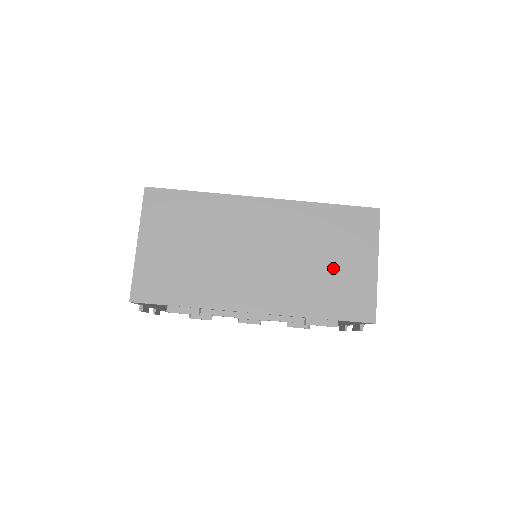
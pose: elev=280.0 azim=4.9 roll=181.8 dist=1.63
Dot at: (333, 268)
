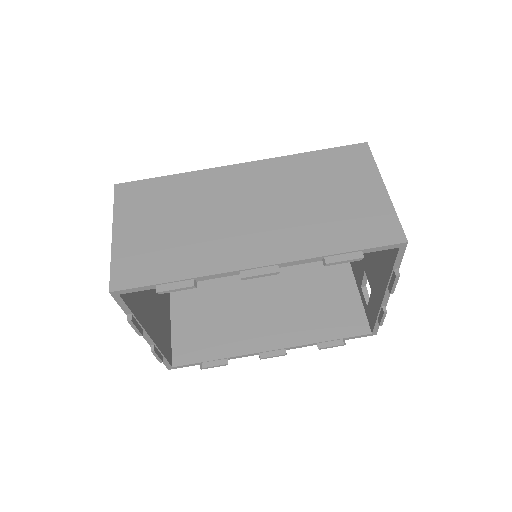
Dot at: (337, 203)
